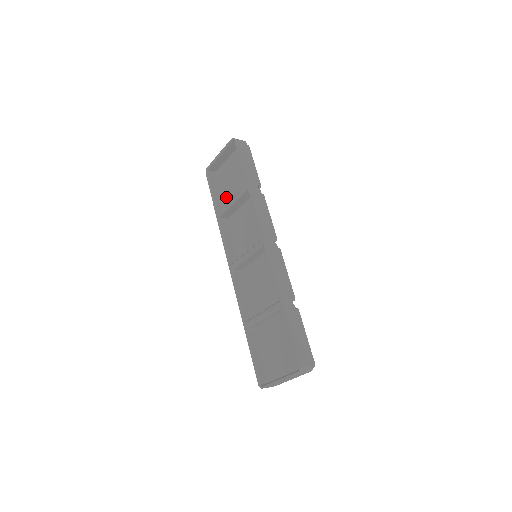
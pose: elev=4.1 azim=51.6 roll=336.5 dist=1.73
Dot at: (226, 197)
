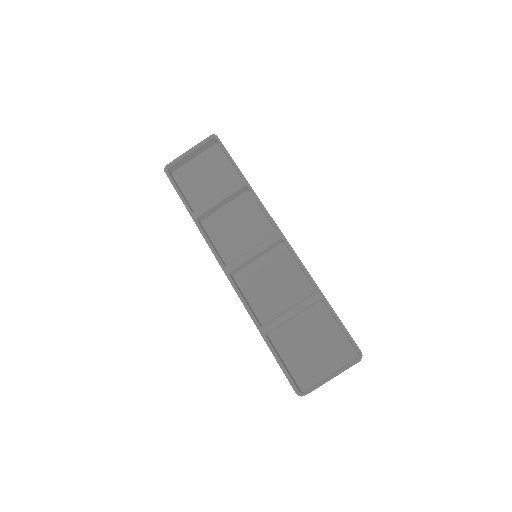
Dot at: (195, 198)
